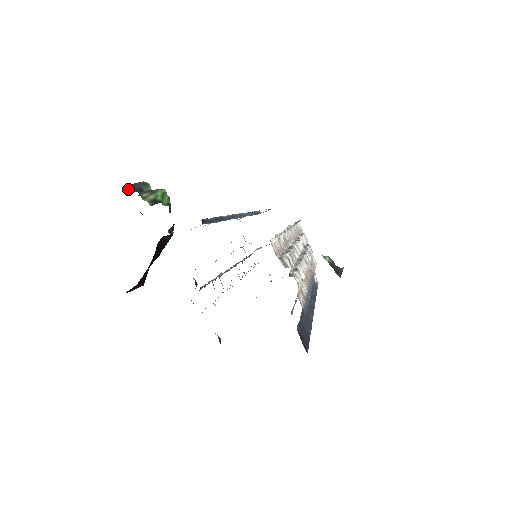
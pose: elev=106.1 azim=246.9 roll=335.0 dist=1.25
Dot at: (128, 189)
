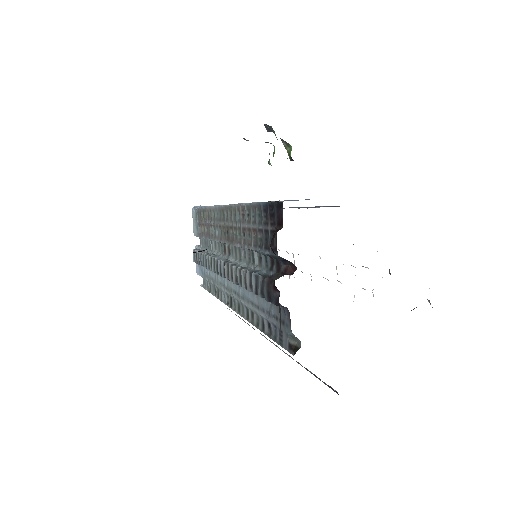
Dot at: (267, 127)
